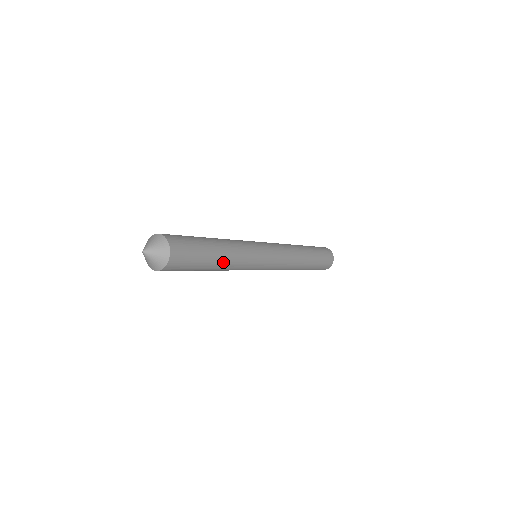
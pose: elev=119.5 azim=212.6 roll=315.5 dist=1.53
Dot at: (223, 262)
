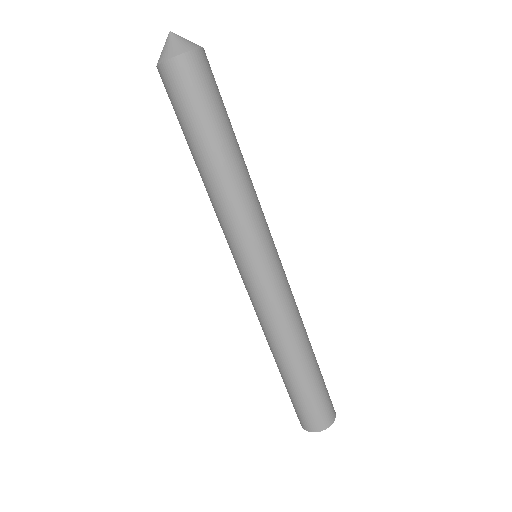
Dot at: (236, 160)
